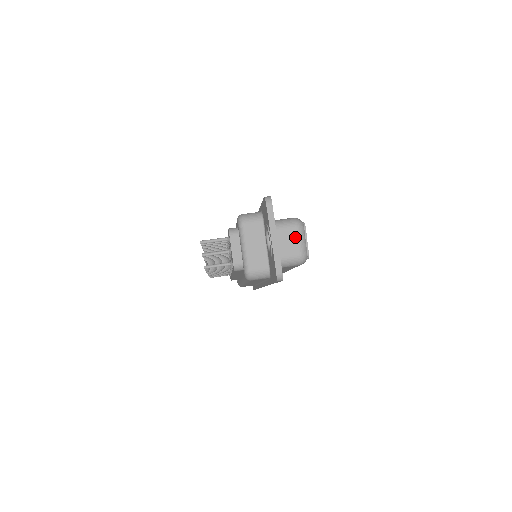
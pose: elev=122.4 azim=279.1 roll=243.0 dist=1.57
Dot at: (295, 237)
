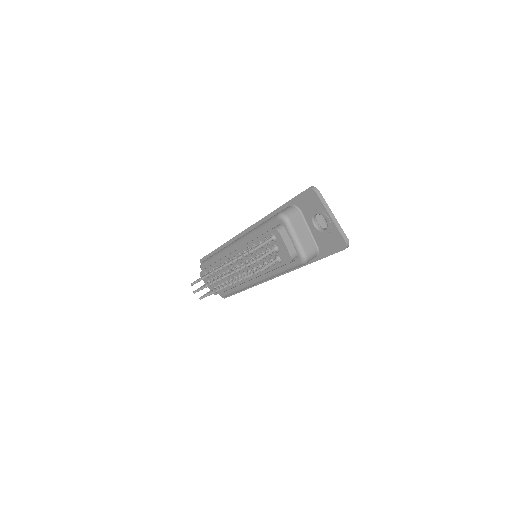
Dot at: (320, 217)
